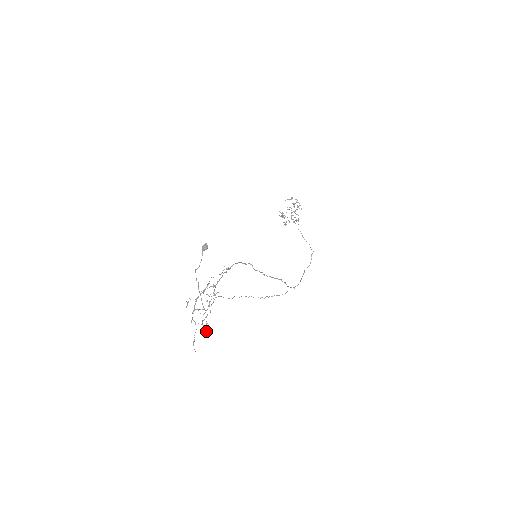
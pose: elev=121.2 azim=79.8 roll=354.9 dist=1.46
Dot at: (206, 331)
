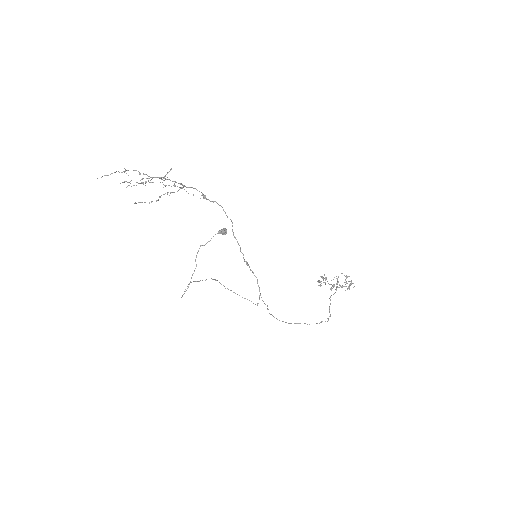
Dot at: (124, 181)
